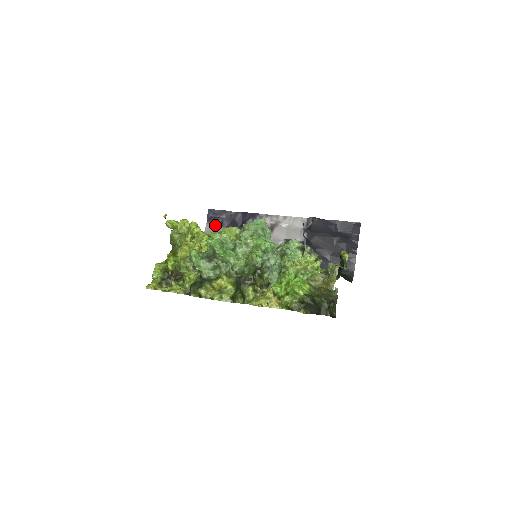
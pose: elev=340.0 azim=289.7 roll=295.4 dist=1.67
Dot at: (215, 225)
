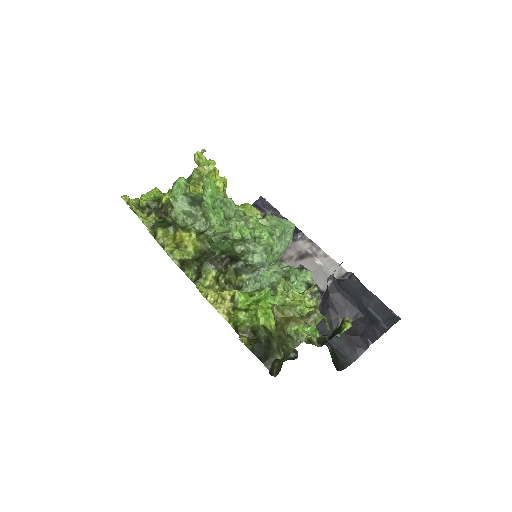
Dot at: occluded
